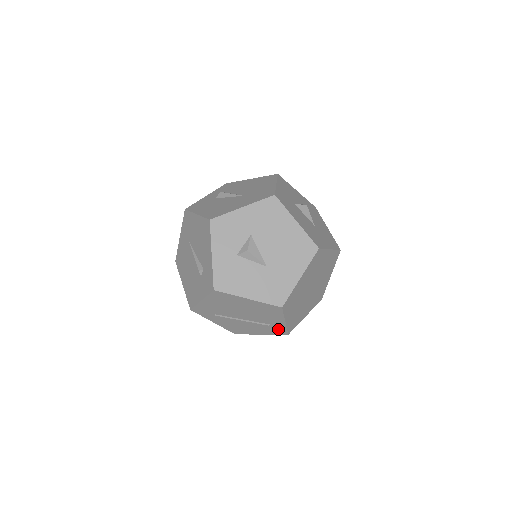
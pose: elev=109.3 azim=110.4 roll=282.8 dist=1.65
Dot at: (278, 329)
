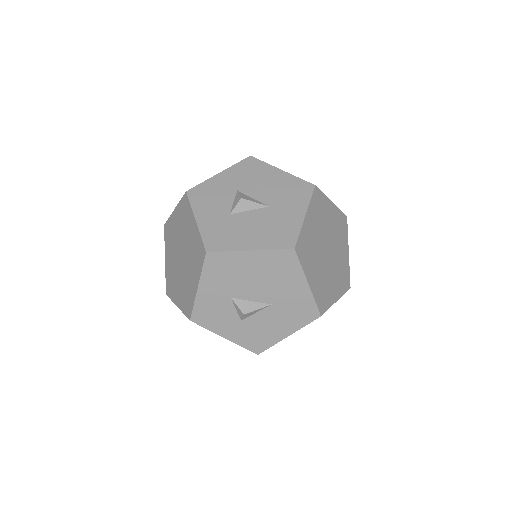
Dot at: occluded
